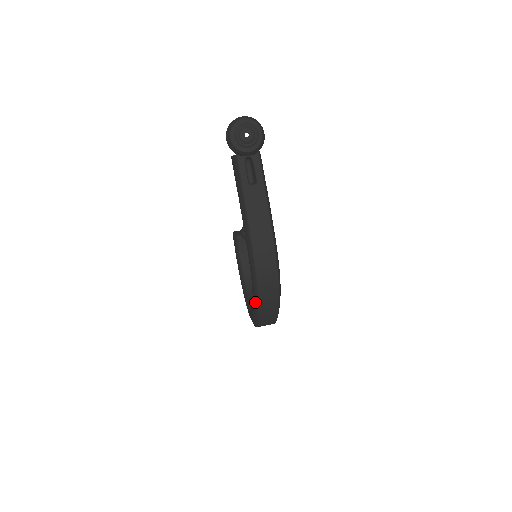
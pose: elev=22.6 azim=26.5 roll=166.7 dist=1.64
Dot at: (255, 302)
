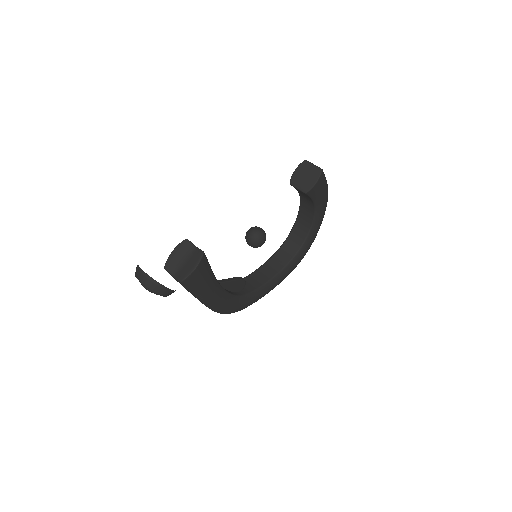
Dot at: occluded
